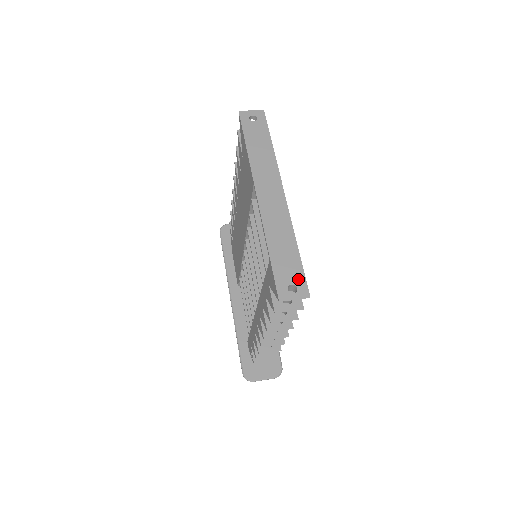
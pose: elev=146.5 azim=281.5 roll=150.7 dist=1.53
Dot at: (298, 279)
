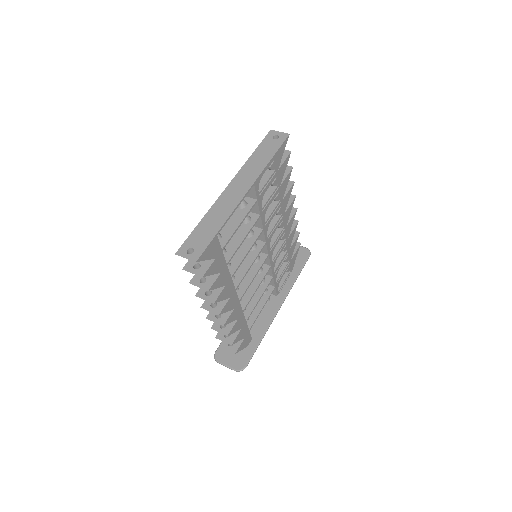
Dot at: (200, 247)
